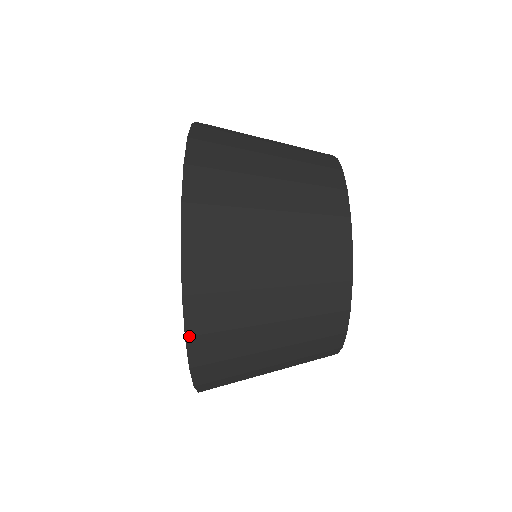
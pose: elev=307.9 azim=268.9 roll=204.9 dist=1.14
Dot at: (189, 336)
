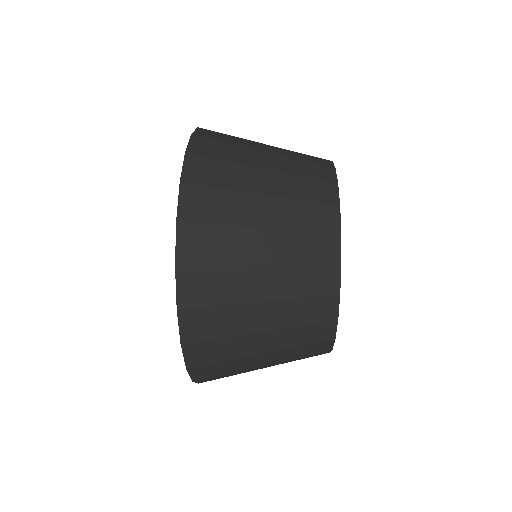
Dot at: (189, 153)
